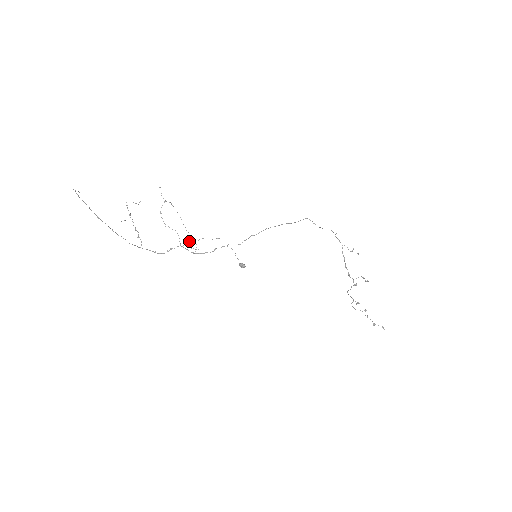
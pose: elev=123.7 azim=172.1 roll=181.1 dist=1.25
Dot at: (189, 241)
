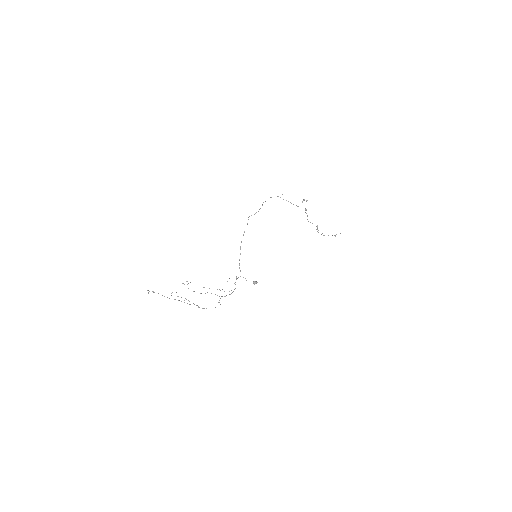
Dot at: occluded
